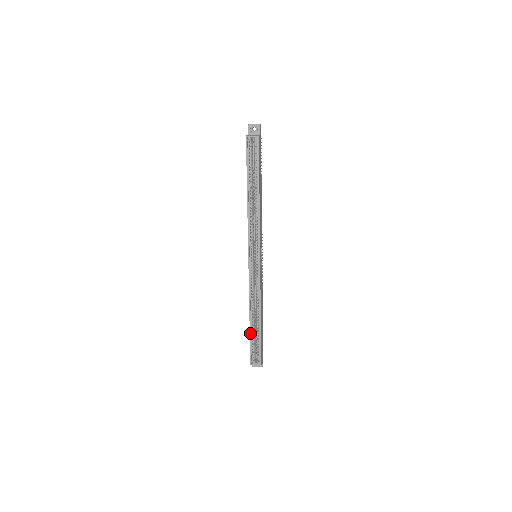
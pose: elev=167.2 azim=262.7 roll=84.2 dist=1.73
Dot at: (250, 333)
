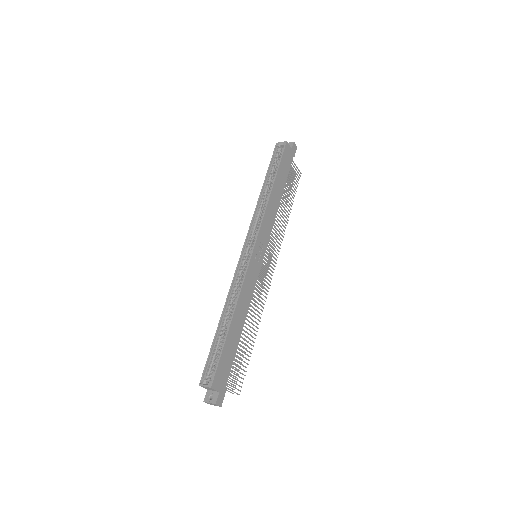
Dot at: (215, 337)
